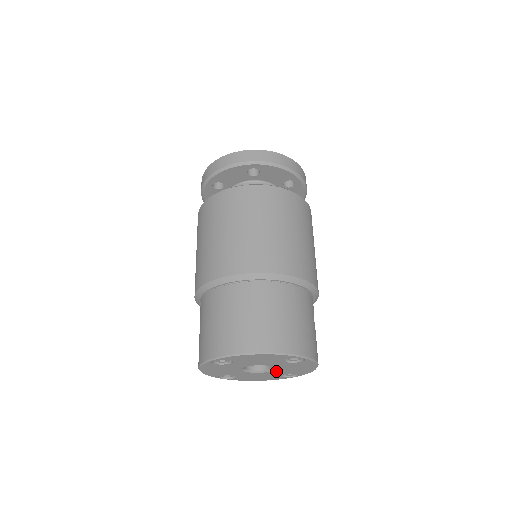
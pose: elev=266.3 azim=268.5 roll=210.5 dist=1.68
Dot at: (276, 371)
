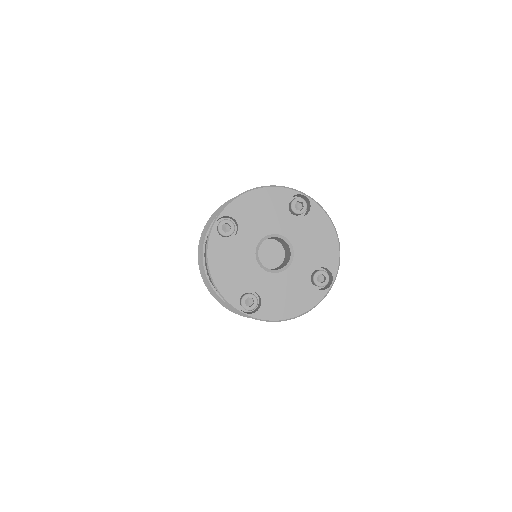
Dot at: (298, 261)
